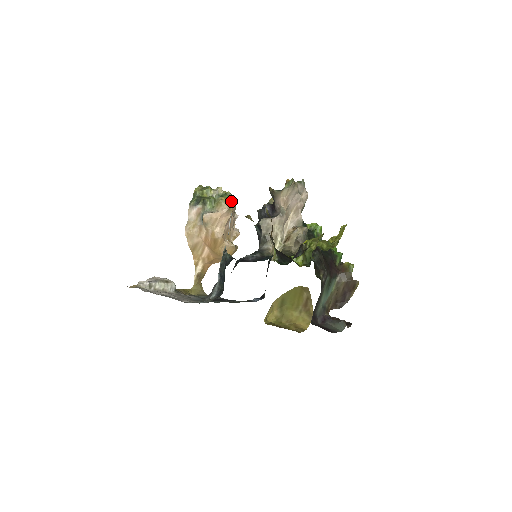
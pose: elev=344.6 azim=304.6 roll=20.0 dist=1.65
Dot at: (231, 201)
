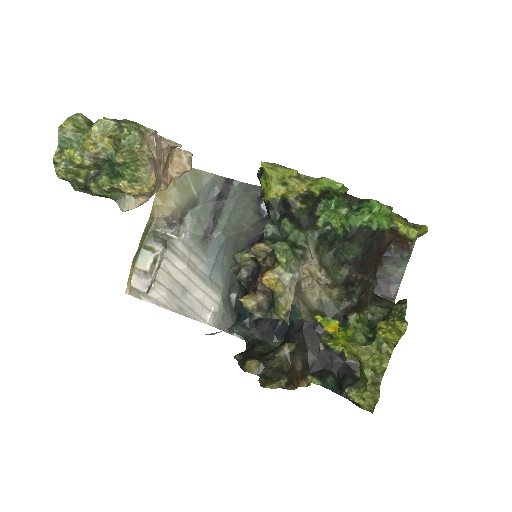
Dot at: (138, 169)
